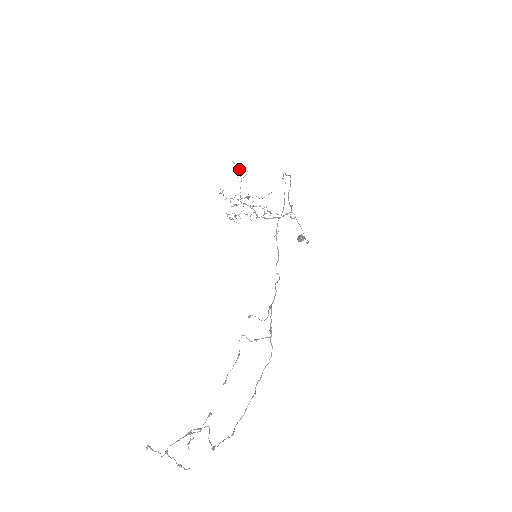
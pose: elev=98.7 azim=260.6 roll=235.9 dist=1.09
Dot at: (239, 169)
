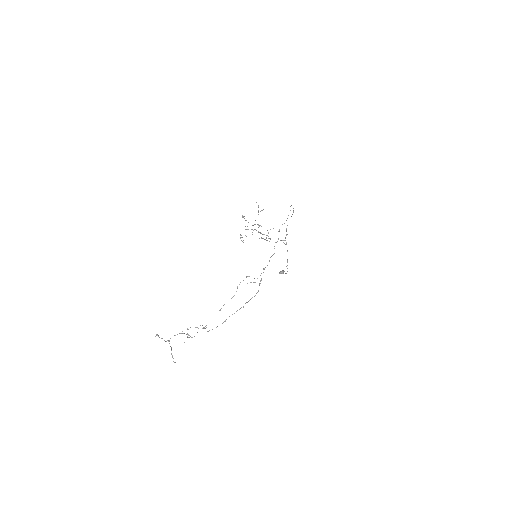
Dot at: (258, 207)
